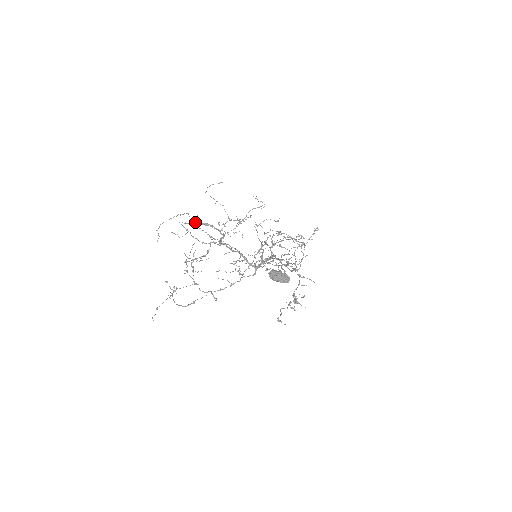
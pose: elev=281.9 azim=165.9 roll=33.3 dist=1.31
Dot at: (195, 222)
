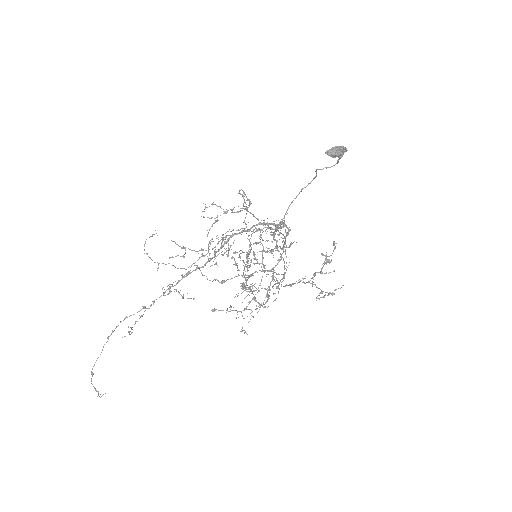
Dot at: (148, 308)
